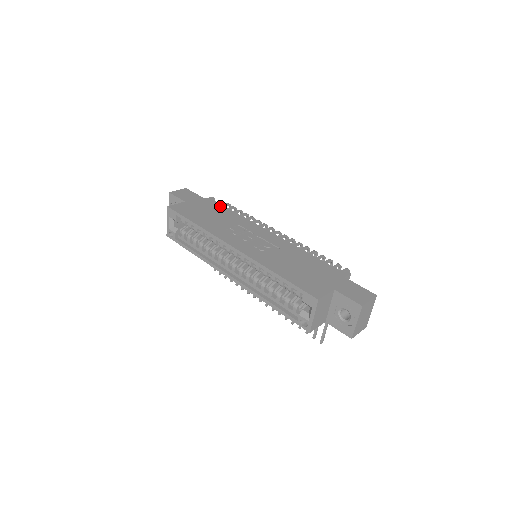
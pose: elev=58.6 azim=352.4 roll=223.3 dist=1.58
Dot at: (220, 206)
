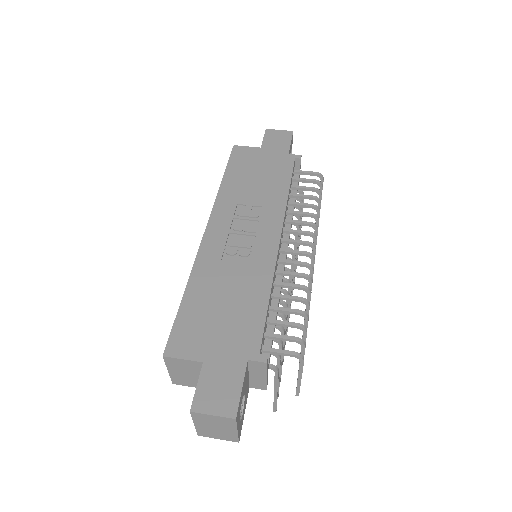
Dot at: (287, 172)
